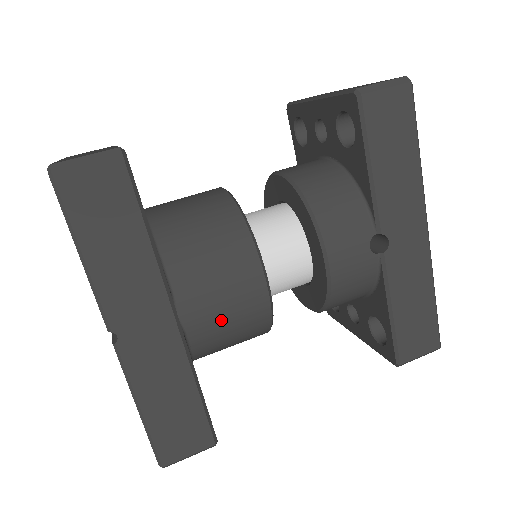
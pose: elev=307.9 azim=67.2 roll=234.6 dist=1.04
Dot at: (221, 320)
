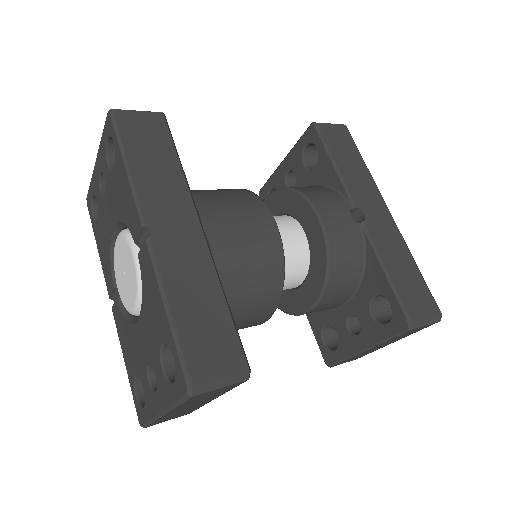
Dot at: (241, 246)
